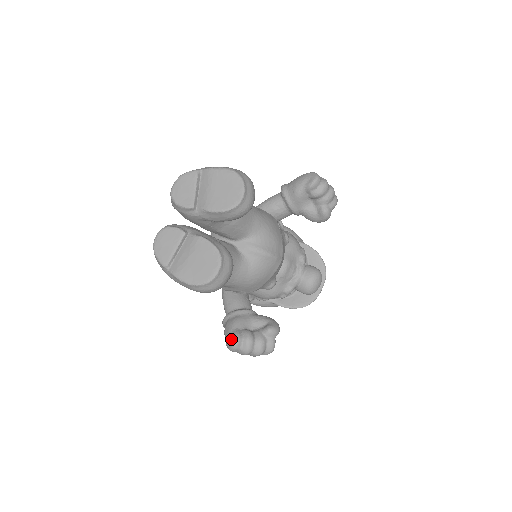
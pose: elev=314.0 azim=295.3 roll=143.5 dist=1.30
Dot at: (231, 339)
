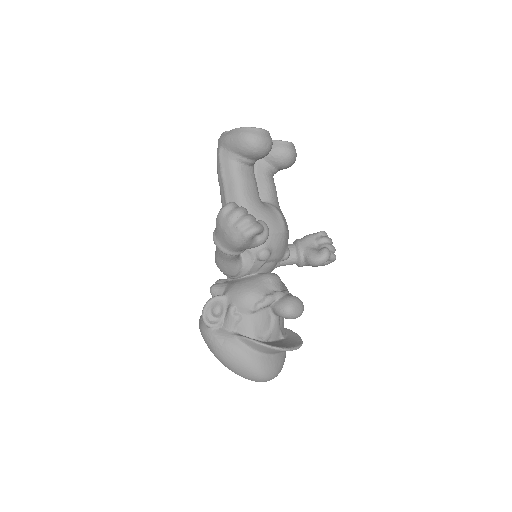
Dot at: occluded
